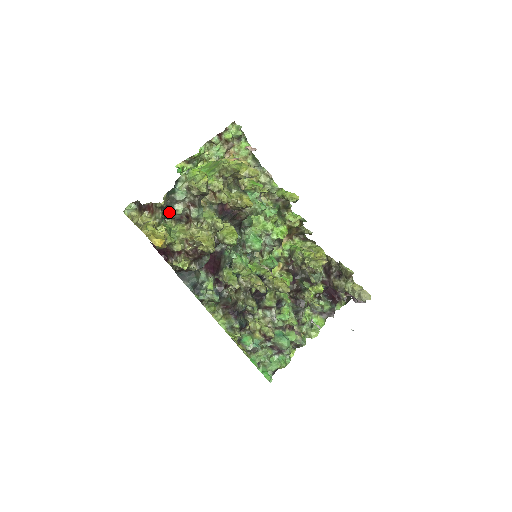
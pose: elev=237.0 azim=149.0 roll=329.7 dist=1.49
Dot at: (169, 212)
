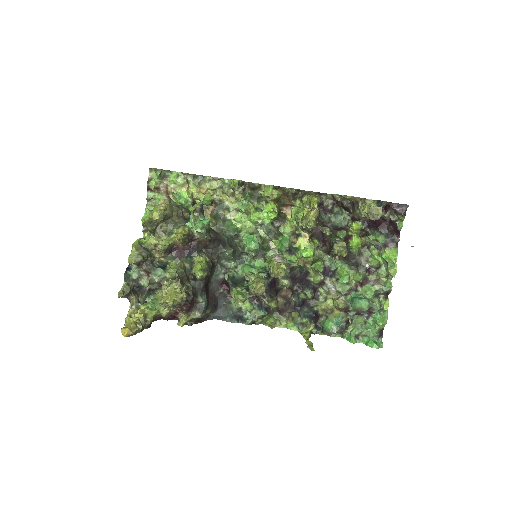
Dot at: (146, 289)
